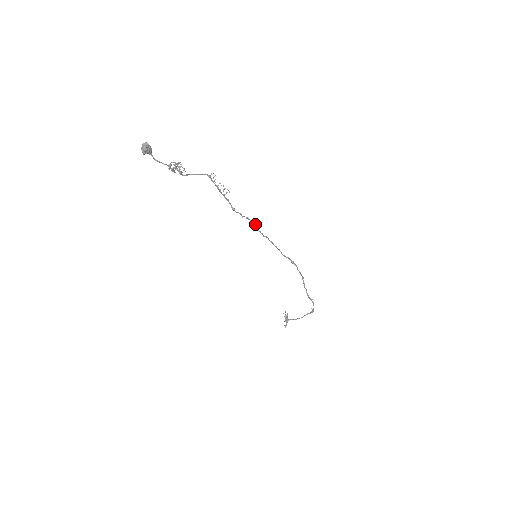
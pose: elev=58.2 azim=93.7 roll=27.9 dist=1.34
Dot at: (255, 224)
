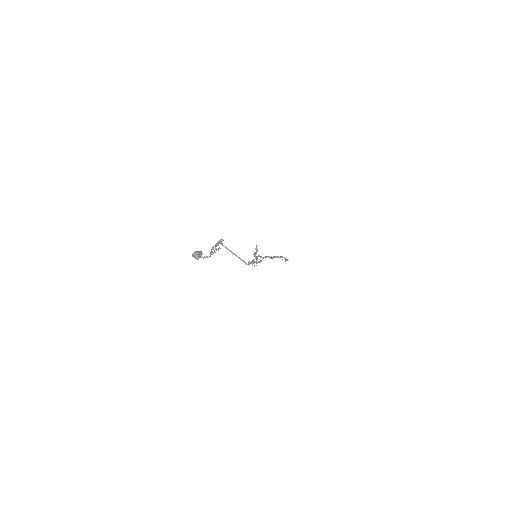
Dot at: (269, 256)
